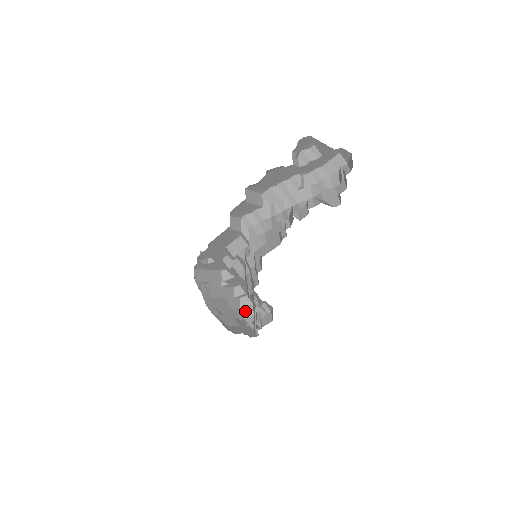
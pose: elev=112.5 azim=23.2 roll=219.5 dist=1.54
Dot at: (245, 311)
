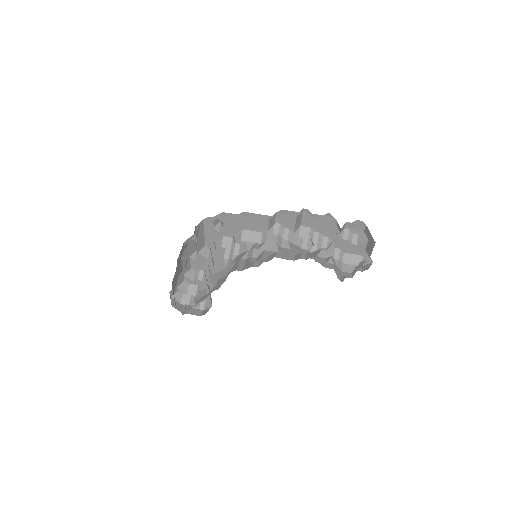
Dot at: (177, 293)
